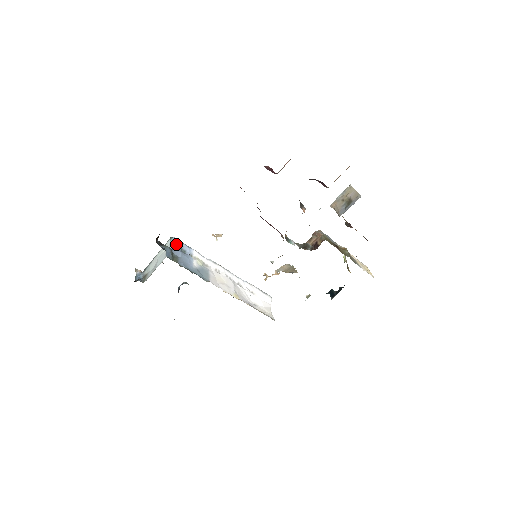
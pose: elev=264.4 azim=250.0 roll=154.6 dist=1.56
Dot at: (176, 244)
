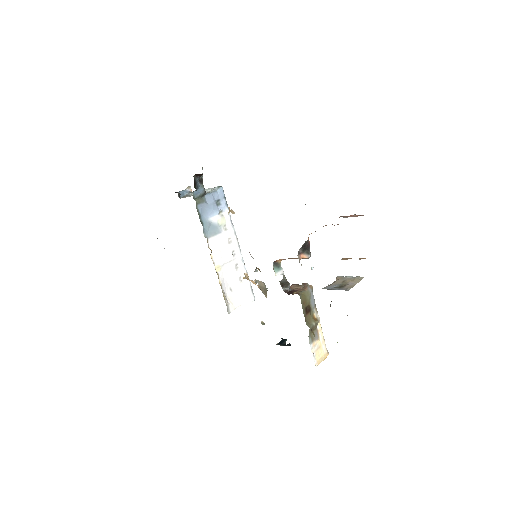
Dot at: (218, 193)
